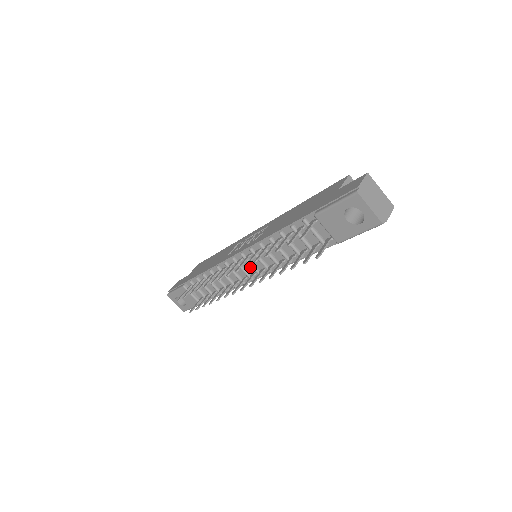
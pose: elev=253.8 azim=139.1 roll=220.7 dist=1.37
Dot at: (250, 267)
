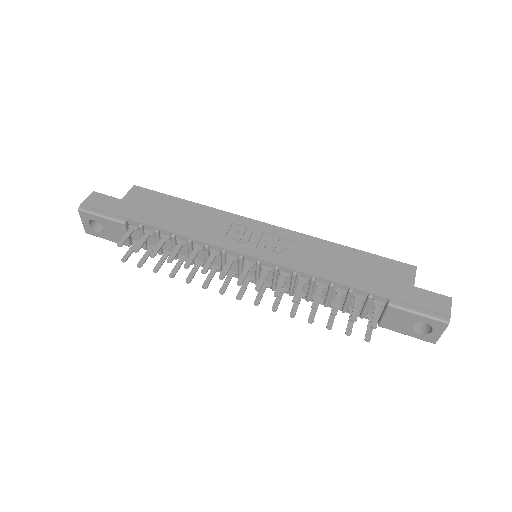
Dot at: (251, 271)
